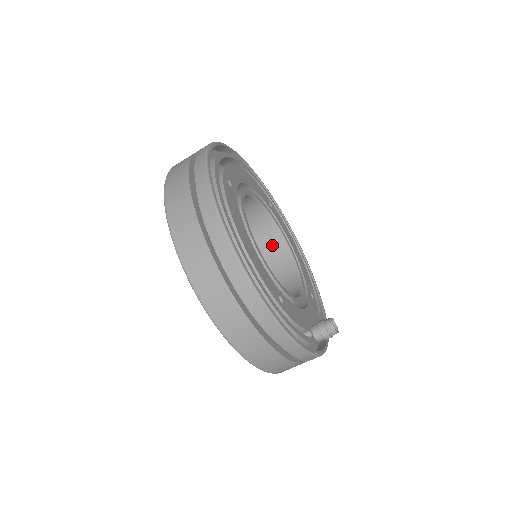
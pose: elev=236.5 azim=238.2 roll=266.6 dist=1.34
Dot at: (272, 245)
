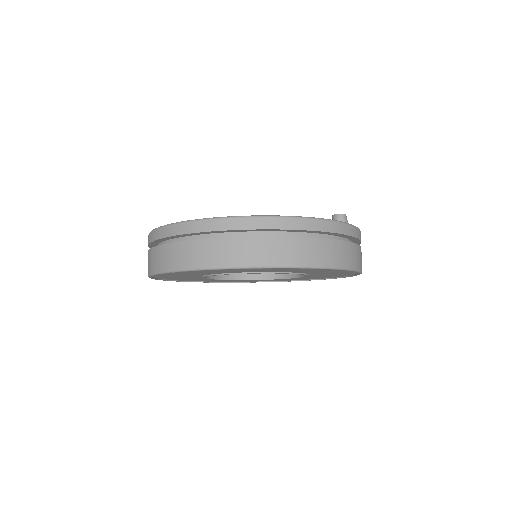
Dot at: occluded
